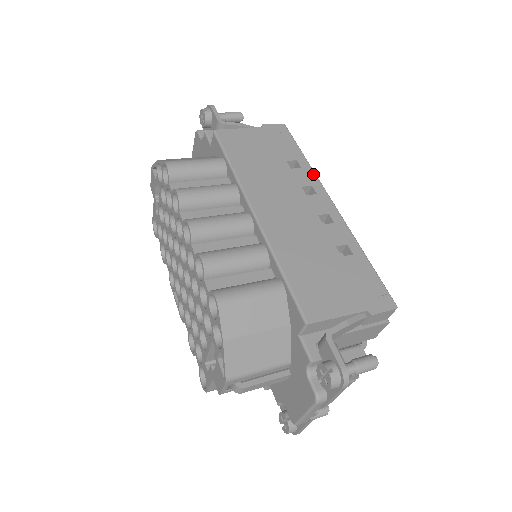
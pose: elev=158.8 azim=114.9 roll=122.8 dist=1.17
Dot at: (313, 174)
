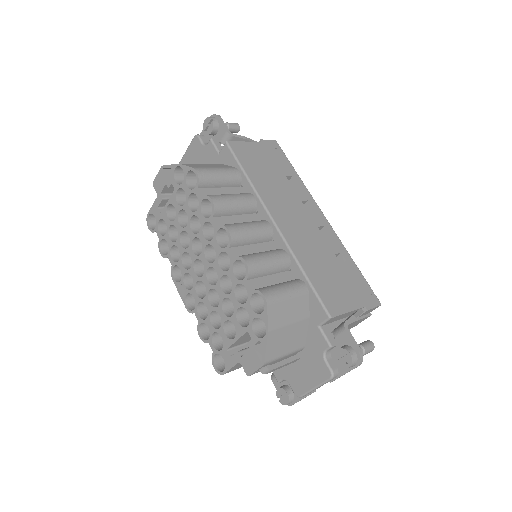
Dot at: (306, 190)
